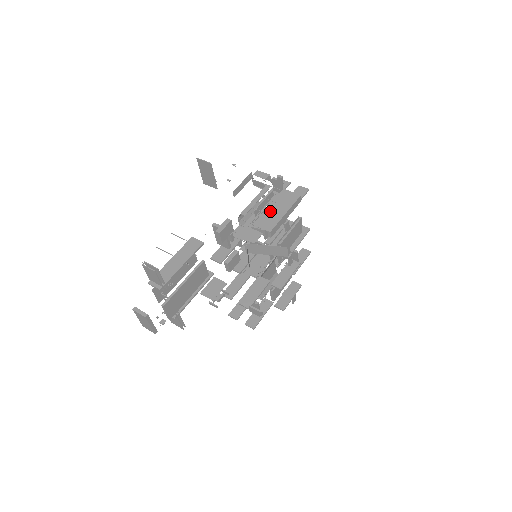
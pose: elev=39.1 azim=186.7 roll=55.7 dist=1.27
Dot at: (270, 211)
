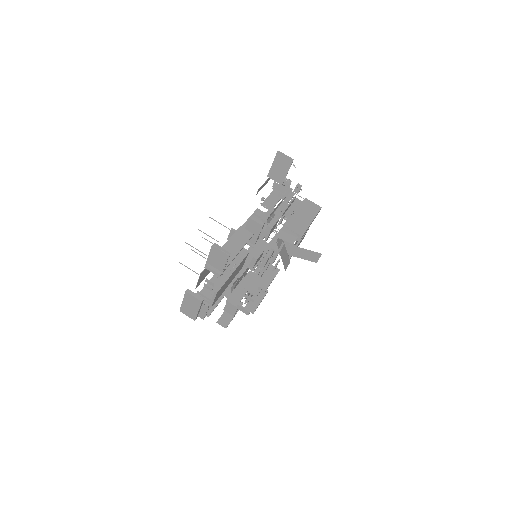
Dot at: (298, 216)
